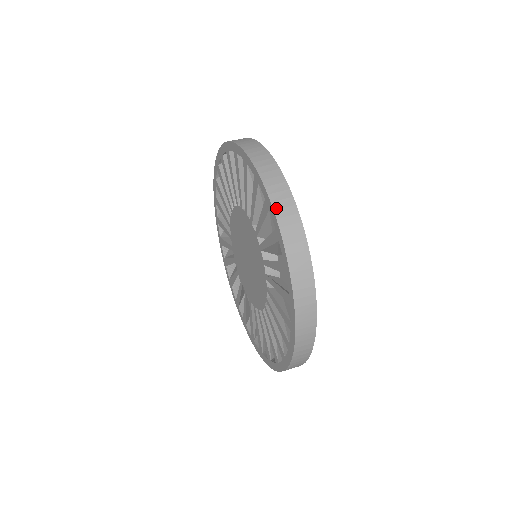
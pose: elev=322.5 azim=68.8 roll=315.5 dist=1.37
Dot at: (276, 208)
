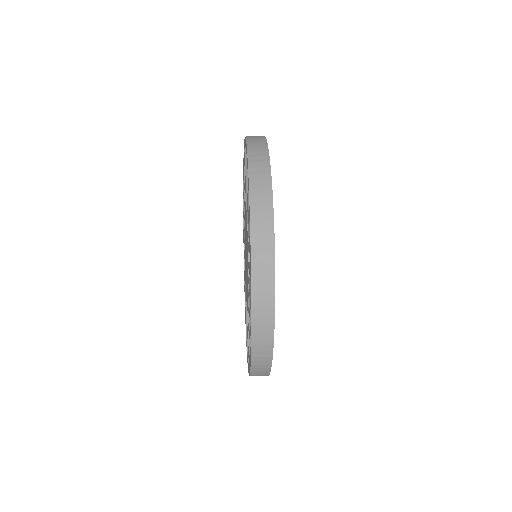
Dot at: (253, 213)
